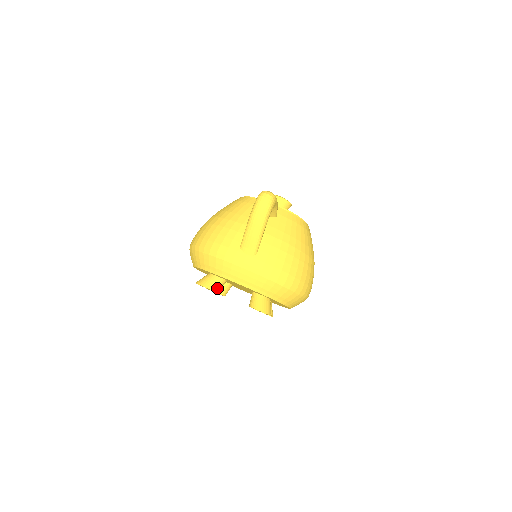
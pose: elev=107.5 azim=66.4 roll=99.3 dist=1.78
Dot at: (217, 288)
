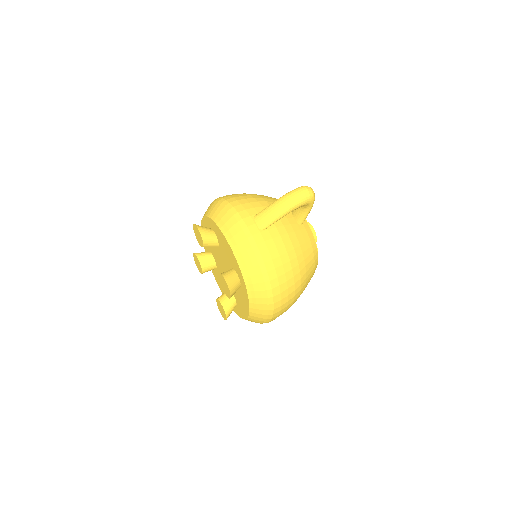
Dot at: (207, 241)
